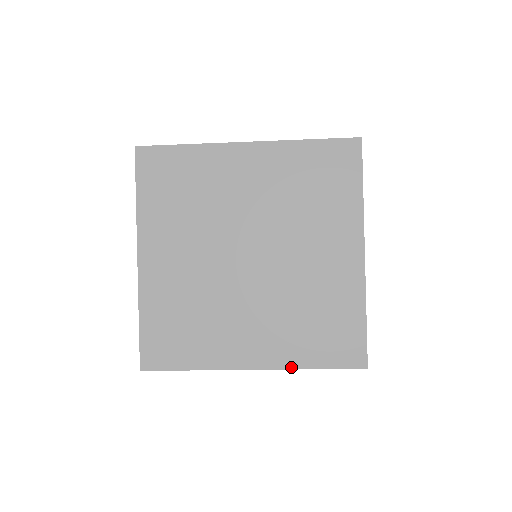
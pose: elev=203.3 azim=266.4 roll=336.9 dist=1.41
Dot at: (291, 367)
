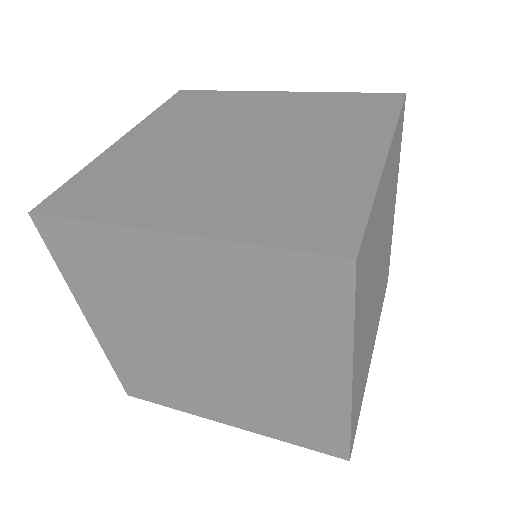
Dot at: (267, 435)
